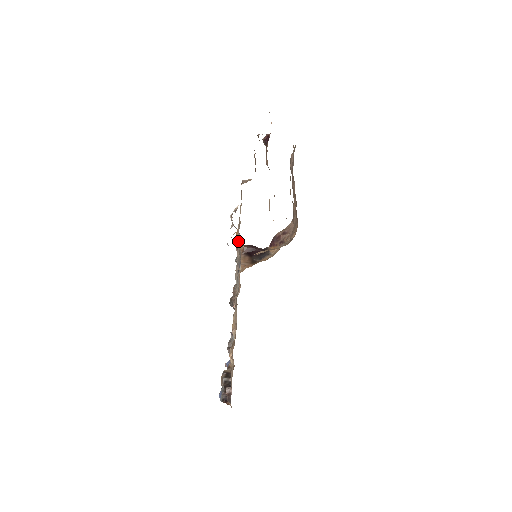
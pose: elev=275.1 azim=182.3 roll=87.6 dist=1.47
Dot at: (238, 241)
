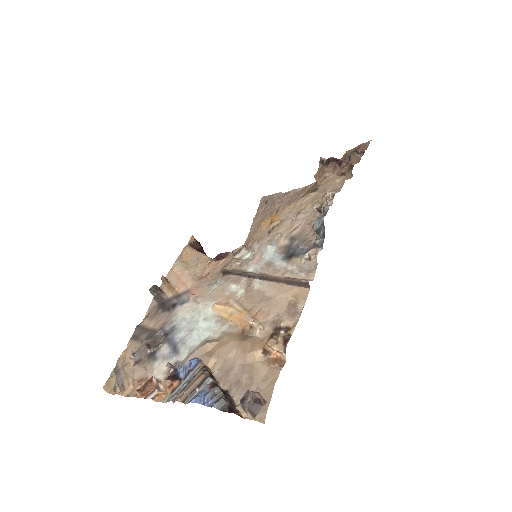
Dot at: (295, 225)
